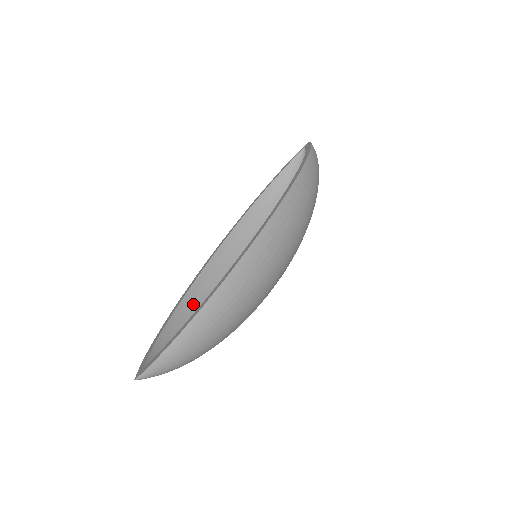
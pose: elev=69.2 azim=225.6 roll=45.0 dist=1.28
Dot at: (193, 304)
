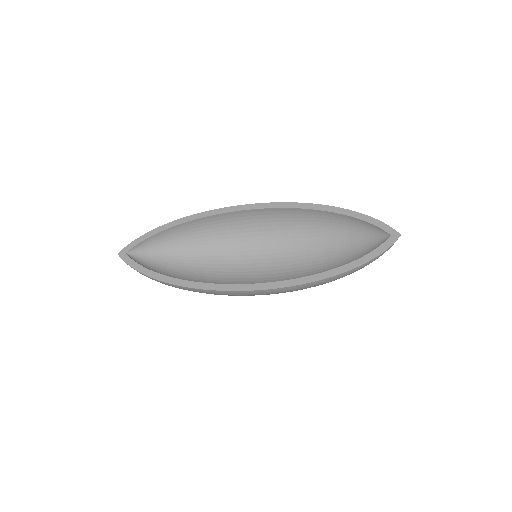
Dot at: (201, 225)
